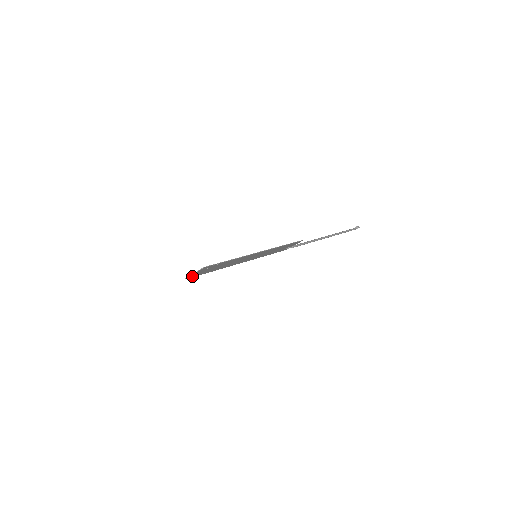
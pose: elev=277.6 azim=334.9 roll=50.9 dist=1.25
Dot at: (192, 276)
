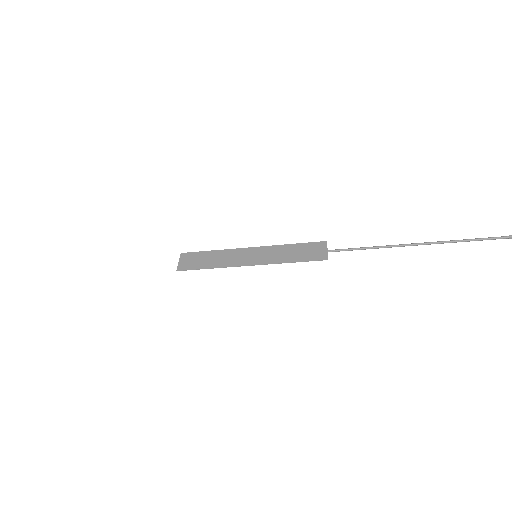
Dot at: (185, 255)
